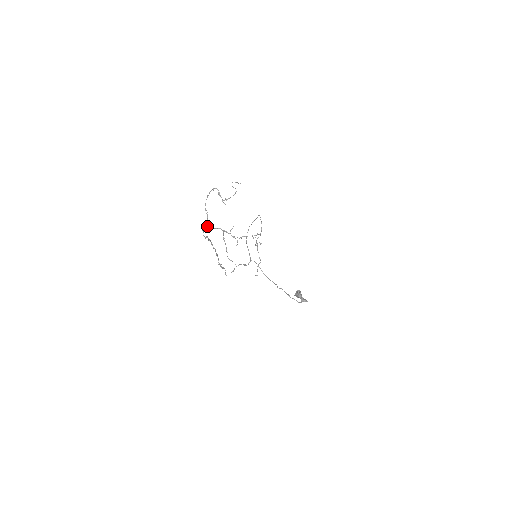
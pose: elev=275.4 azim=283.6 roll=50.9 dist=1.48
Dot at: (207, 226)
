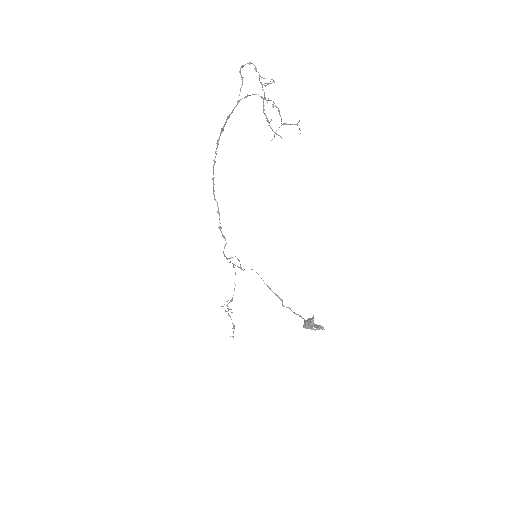
Dot at: (237, 102)
